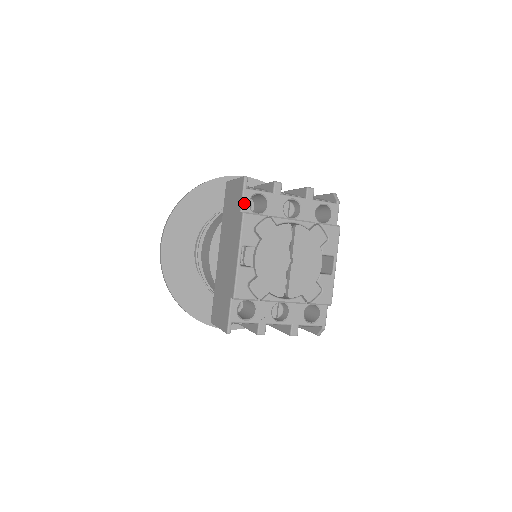
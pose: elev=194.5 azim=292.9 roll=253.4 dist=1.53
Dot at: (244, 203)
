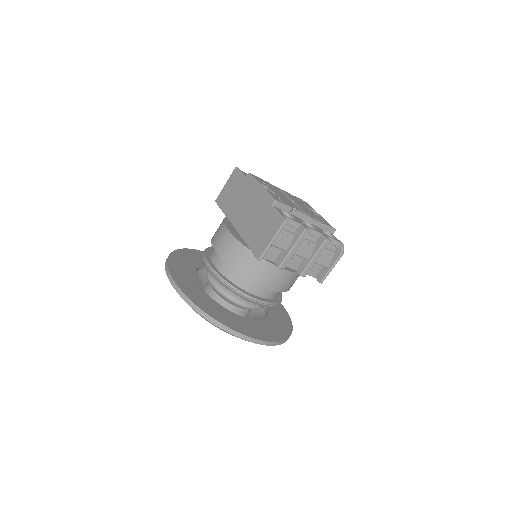
Dot at: (244, 175)
